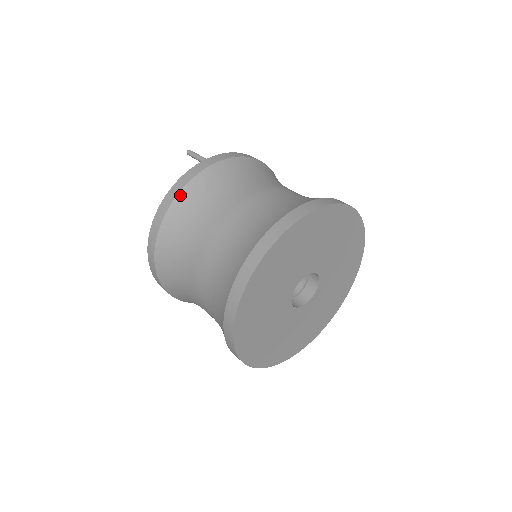
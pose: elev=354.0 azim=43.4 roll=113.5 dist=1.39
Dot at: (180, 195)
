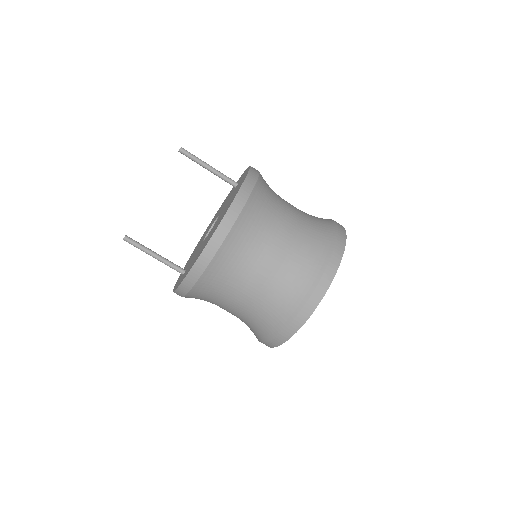
Dot at: (253, 194)
